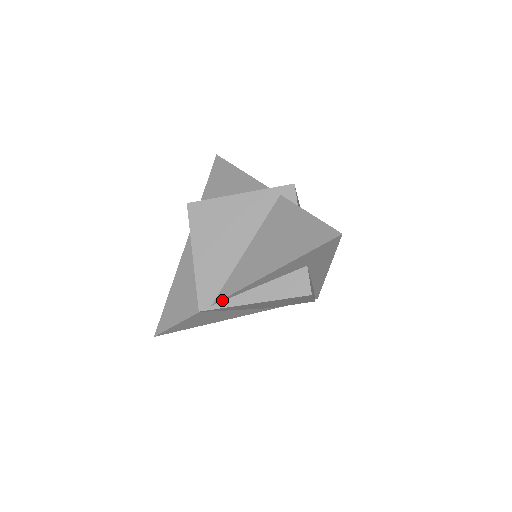
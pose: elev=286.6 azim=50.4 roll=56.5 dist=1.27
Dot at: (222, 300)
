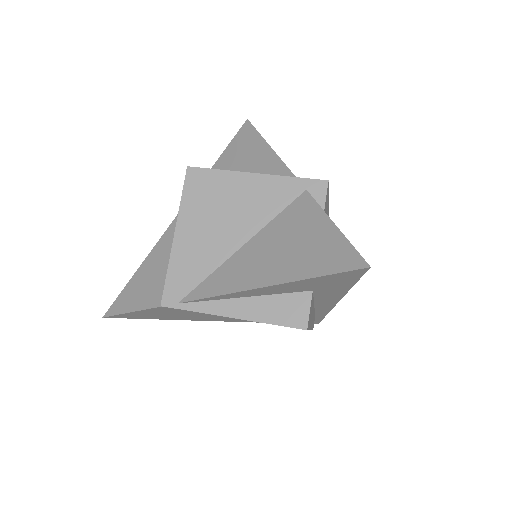
Dot at: (193, 301)
